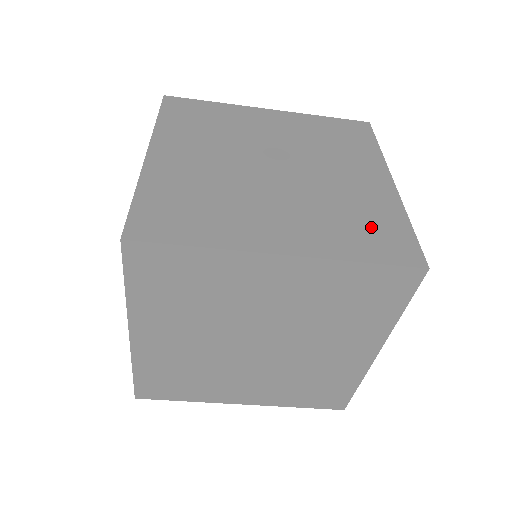
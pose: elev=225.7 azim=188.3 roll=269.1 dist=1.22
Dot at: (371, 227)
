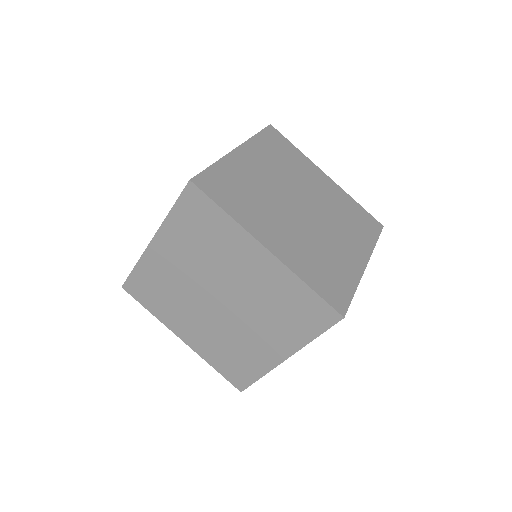
Dot at: (330, 275)
